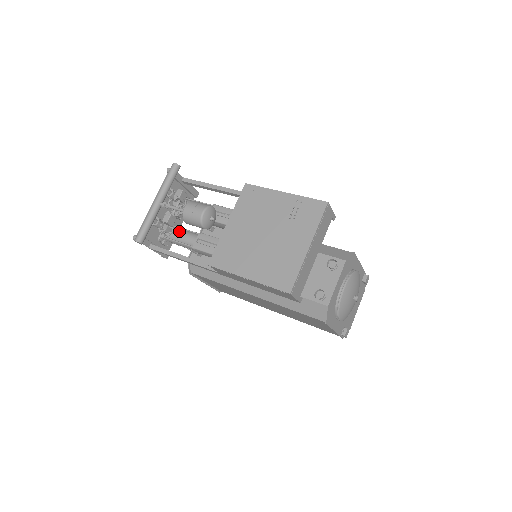
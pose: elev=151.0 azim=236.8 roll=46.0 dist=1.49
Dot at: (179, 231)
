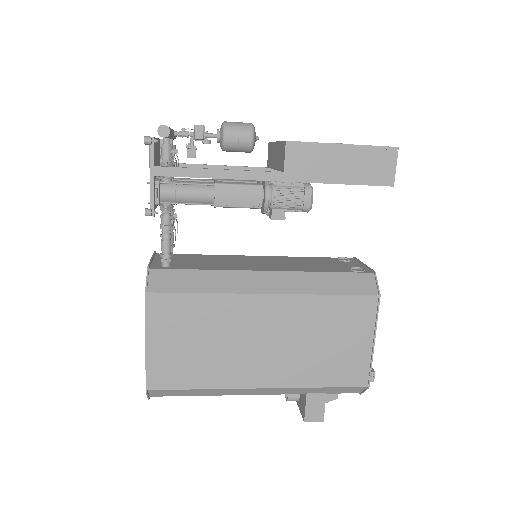
Dot at: (181, 181)
